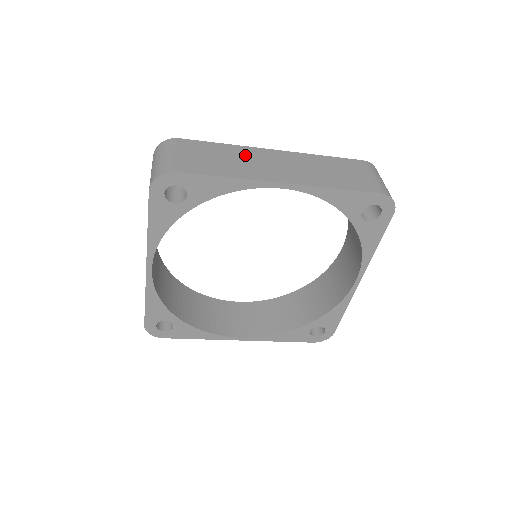
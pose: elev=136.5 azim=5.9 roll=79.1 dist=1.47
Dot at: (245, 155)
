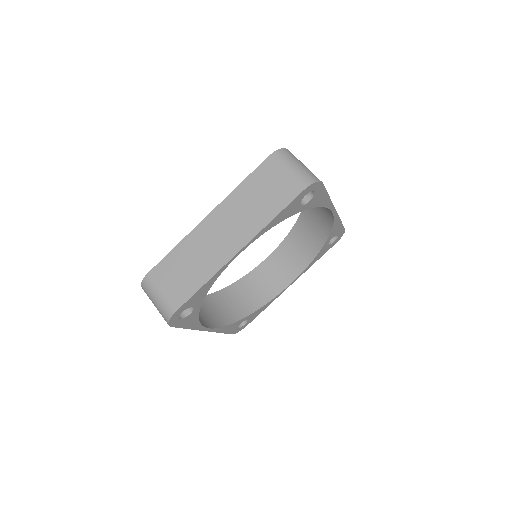
Dot at: occluded
